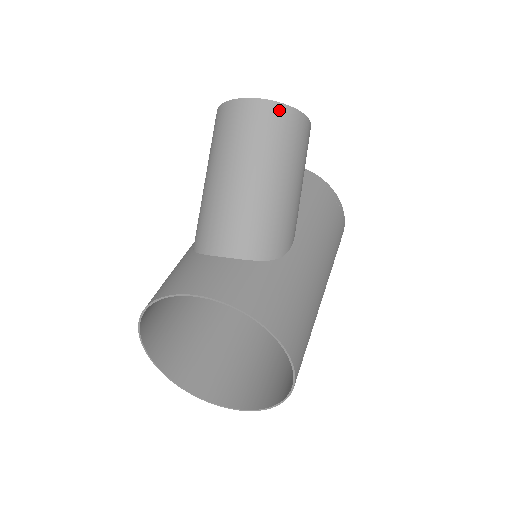
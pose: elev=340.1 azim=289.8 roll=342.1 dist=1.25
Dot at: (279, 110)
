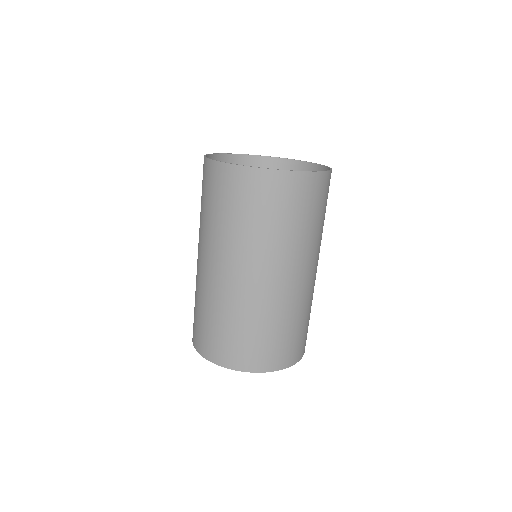
Dot at: occluded
